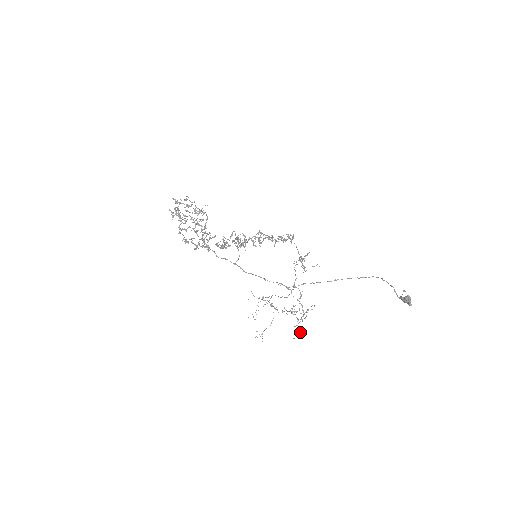
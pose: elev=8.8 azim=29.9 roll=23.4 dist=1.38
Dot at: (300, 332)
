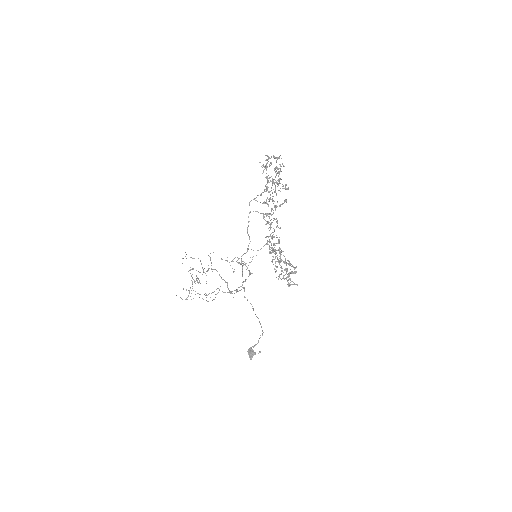
Dot at: (187, 299)
